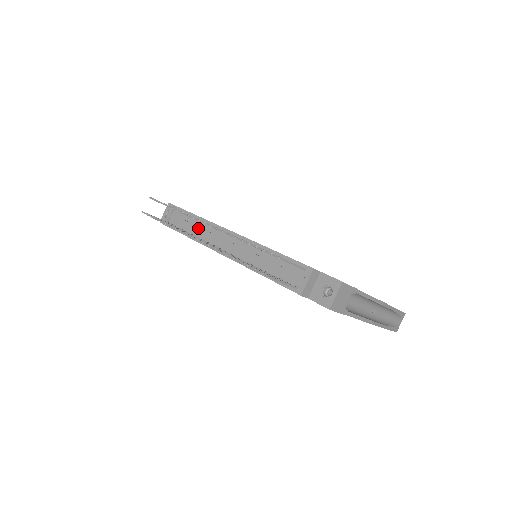
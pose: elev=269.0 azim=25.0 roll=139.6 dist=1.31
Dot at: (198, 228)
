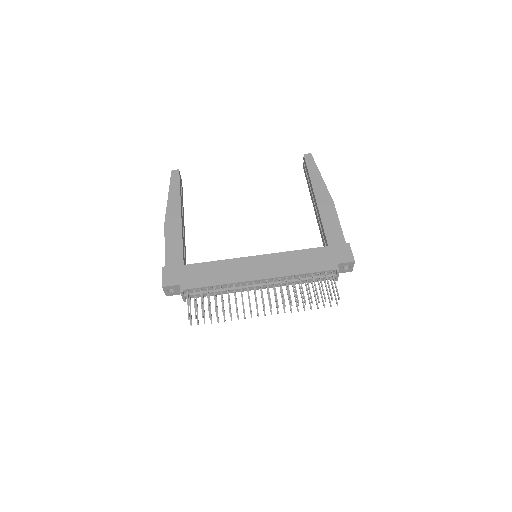
Dot at: (225, 291)
